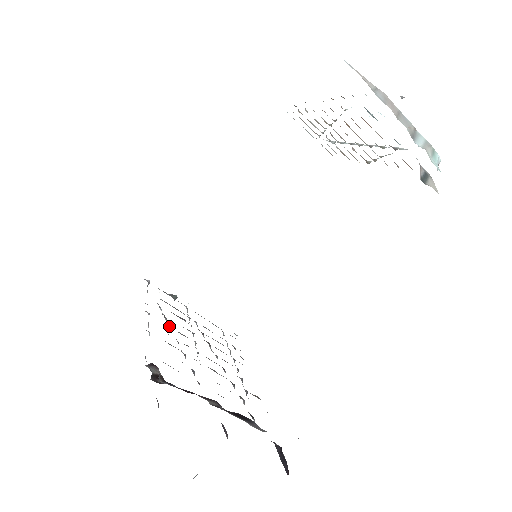
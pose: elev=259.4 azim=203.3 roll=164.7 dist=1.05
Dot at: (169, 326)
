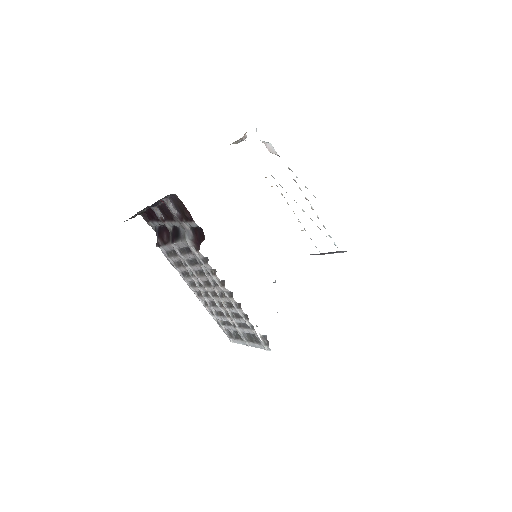
Dot at: occluded
